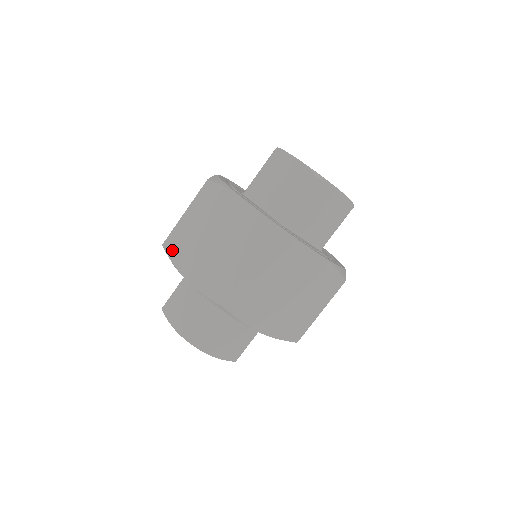
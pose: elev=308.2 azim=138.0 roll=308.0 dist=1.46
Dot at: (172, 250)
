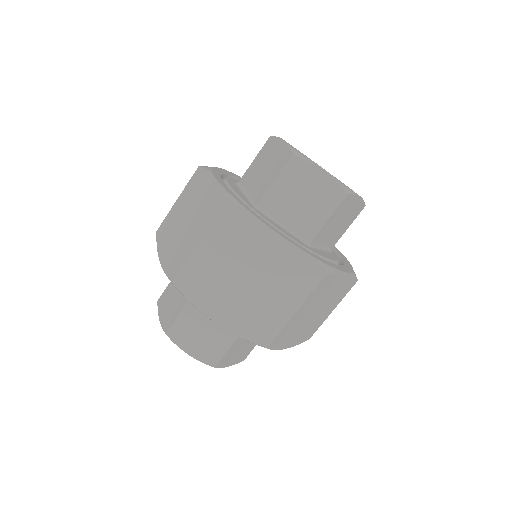
Dot at: (189, 289)
